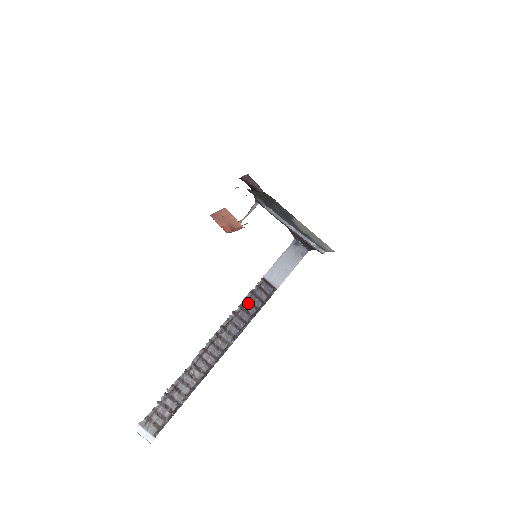
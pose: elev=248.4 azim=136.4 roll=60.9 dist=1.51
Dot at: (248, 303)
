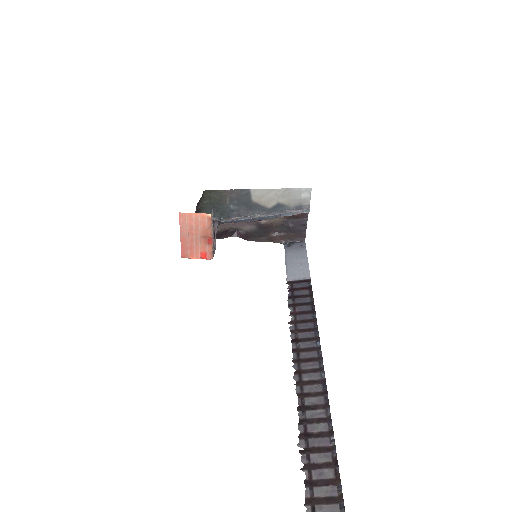
Dot at: (296, 306)
